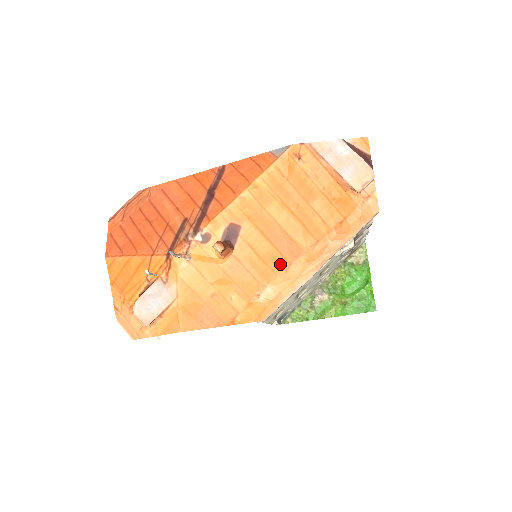
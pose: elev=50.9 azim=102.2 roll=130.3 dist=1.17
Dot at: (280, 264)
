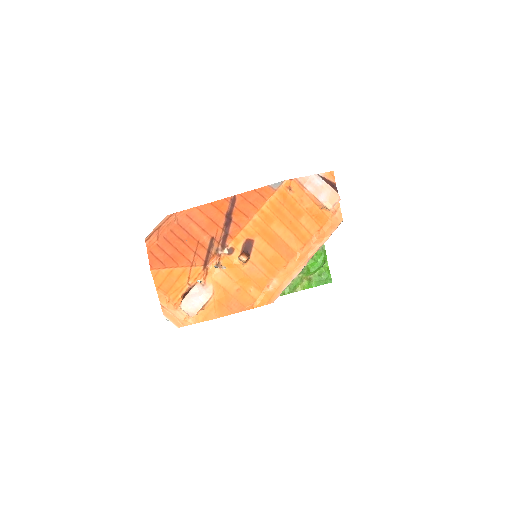
Dot at: (281, 263)
